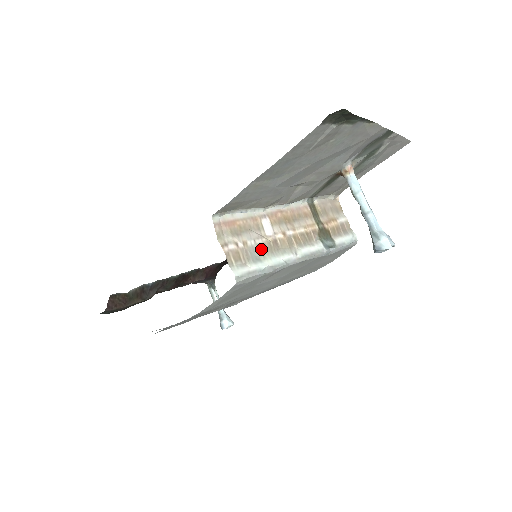
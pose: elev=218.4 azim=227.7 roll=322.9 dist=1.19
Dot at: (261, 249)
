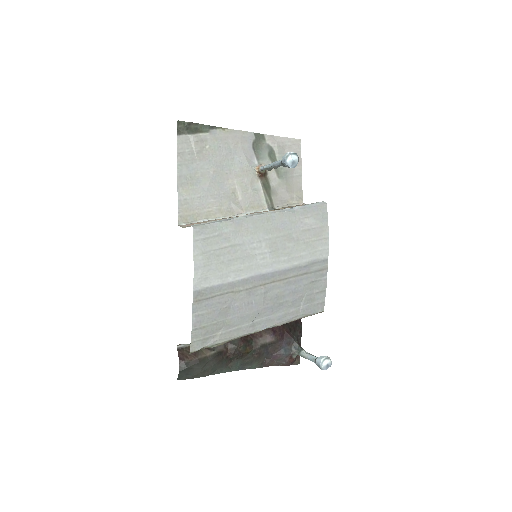
Dot at: occluded
